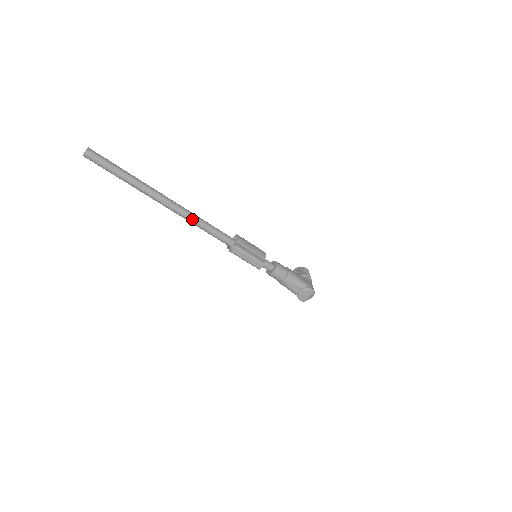
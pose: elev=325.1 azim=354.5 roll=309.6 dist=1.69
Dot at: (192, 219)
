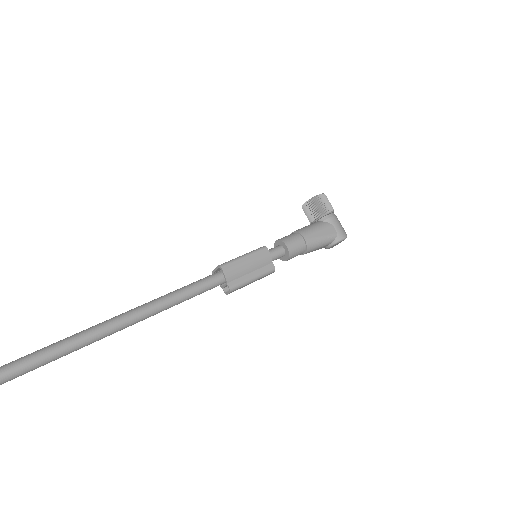
Dot at: occluded
